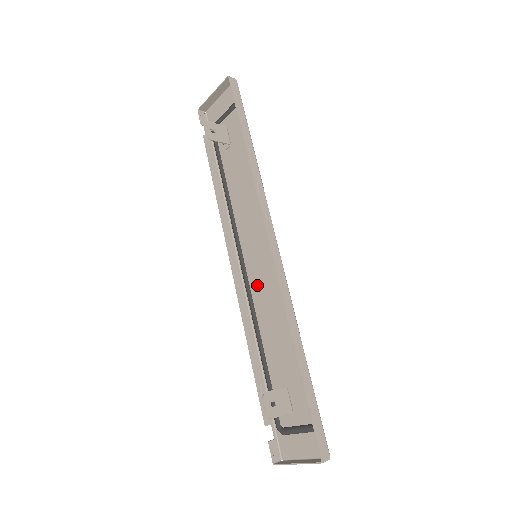
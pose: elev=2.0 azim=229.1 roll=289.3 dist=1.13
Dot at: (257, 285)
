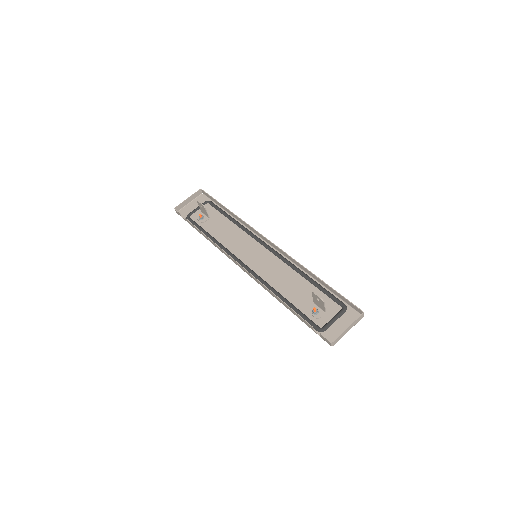
Dot at: (263, 270)
